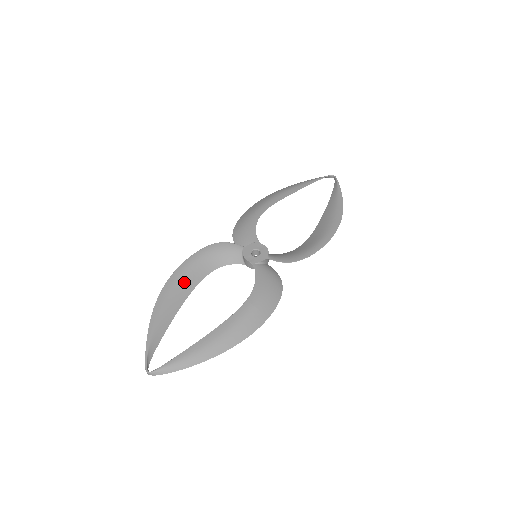
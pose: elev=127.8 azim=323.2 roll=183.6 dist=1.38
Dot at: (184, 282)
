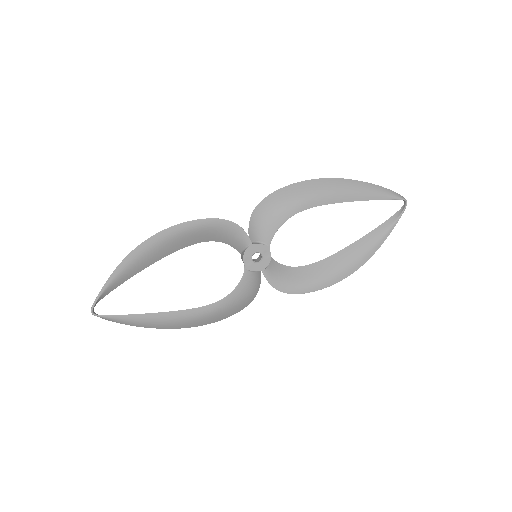
Dot at: (172, 243)
